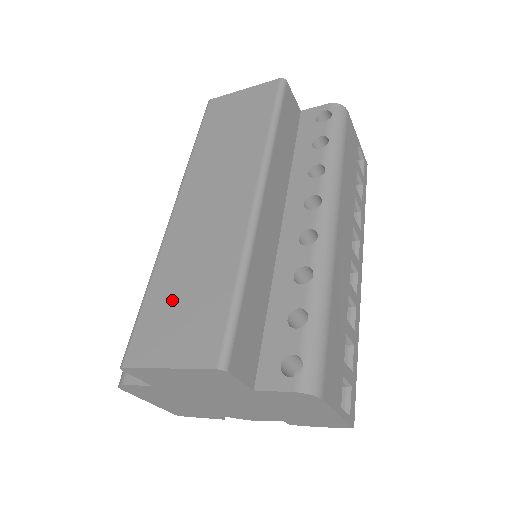
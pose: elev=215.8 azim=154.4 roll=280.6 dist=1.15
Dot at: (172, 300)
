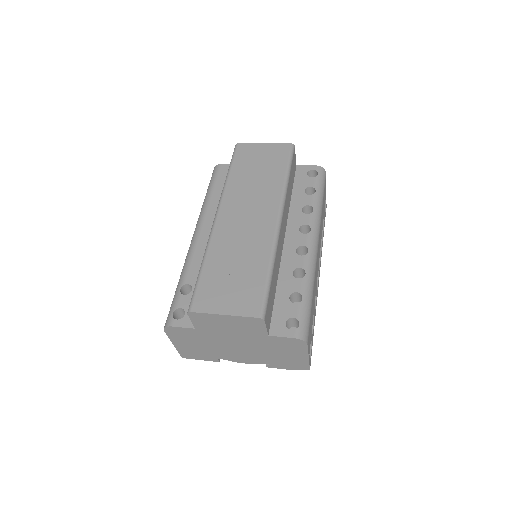
Dot at: (223, 275)
